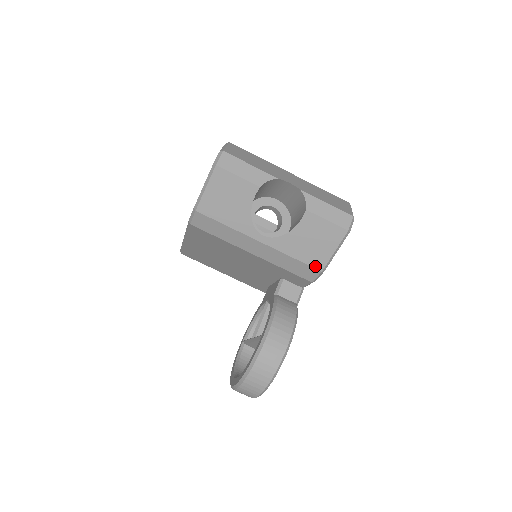
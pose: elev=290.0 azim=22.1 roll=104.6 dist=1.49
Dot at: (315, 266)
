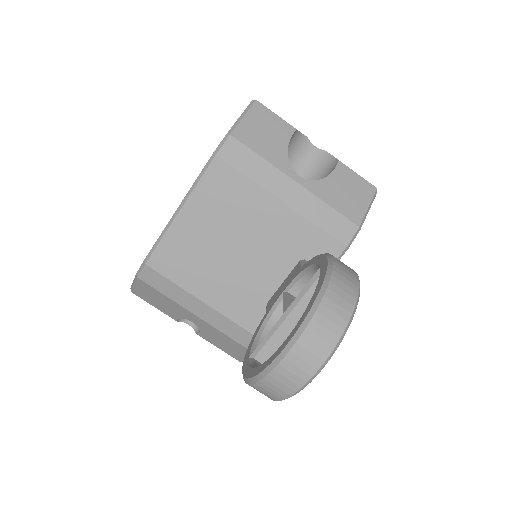
Dot at: (352, 219)
